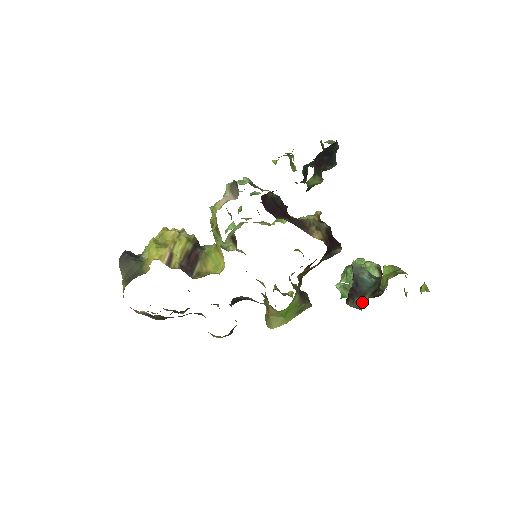
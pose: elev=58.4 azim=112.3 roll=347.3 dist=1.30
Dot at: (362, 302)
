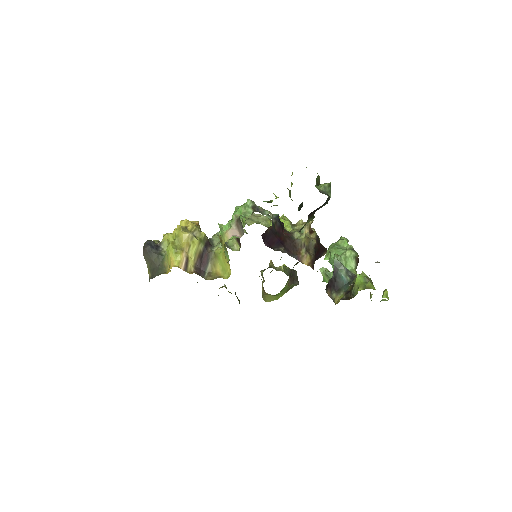
Dot at: (337, 298)
